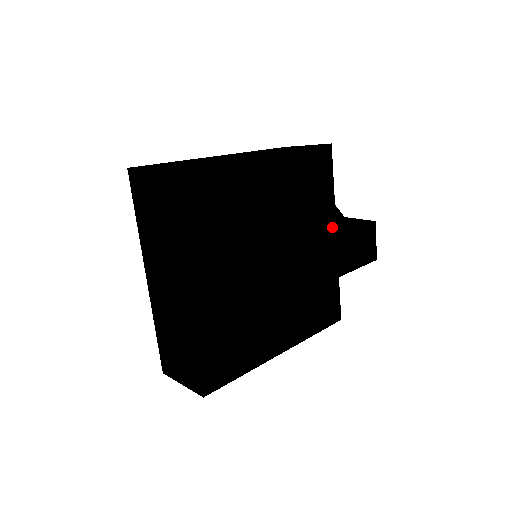
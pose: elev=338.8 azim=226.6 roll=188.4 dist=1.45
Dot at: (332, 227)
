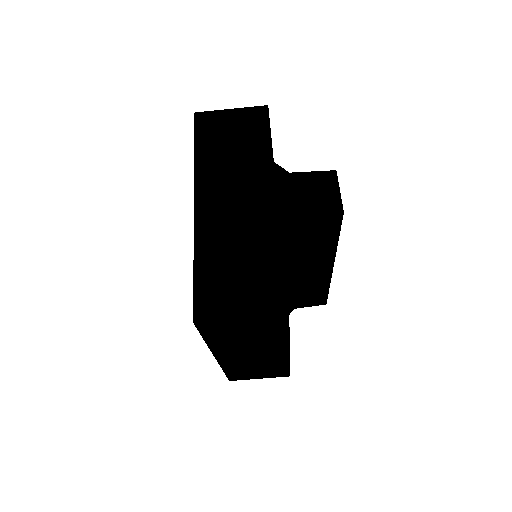
Dot at: occluded
